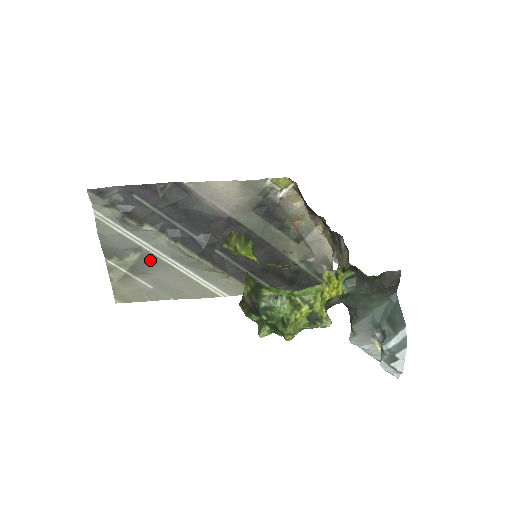
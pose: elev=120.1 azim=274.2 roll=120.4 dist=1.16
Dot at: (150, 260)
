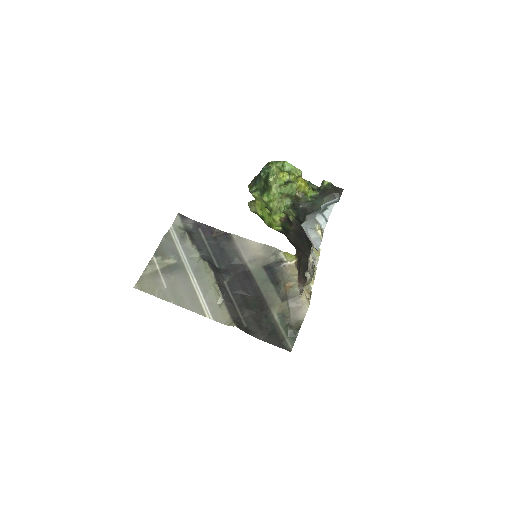
Dot at: (180, 268)
